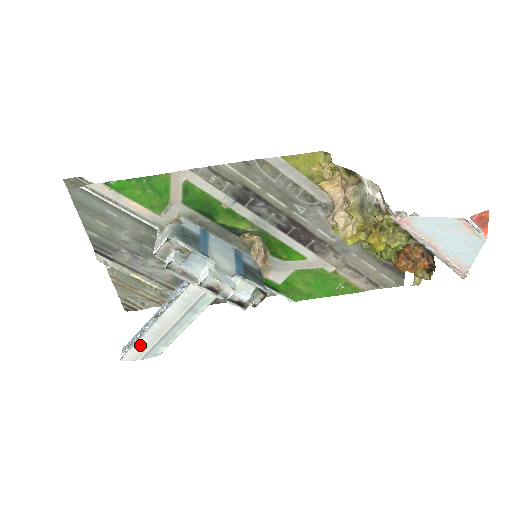
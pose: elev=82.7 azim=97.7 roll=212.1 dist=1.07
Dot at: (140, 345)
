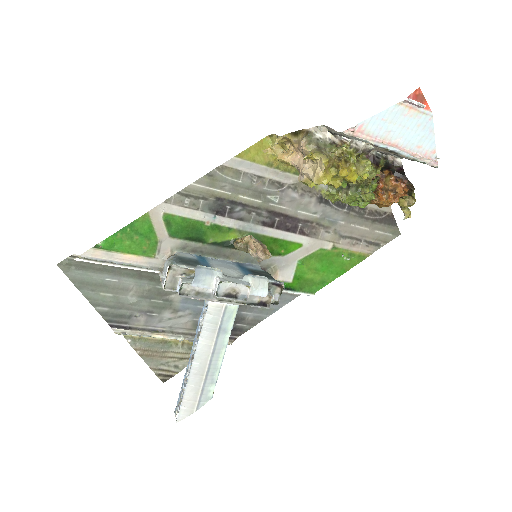
Dot at: (189, 394)
